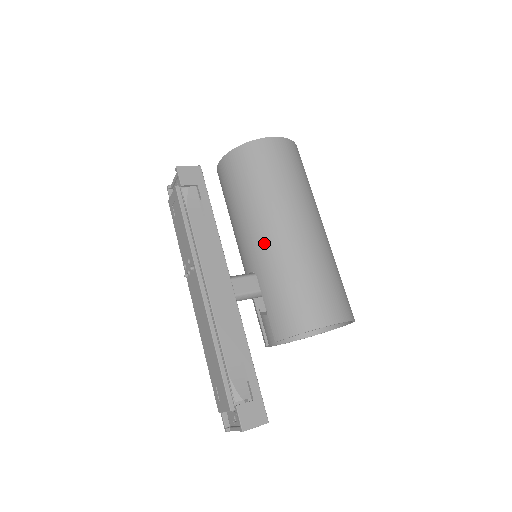
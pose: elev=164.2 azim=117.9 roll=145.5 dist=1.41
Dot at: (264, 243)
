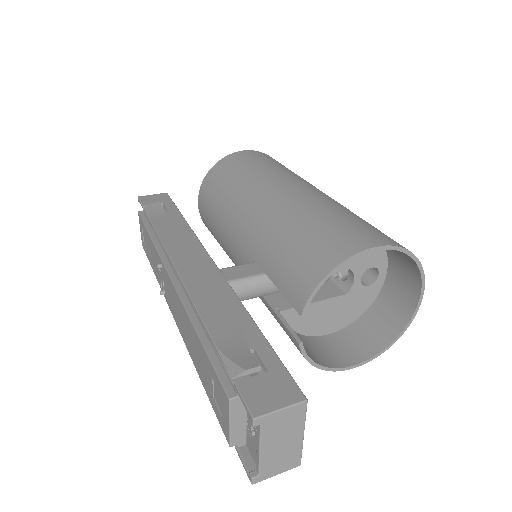
Dot at: (252, 221)
